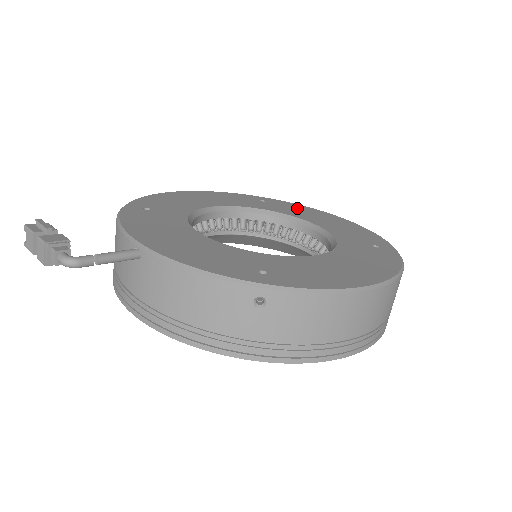
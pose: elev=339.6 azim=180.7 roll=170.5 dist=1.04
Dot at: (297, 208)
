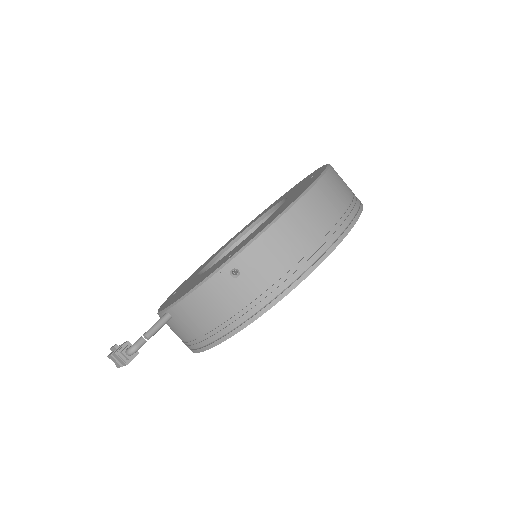
Dot at: occluded
